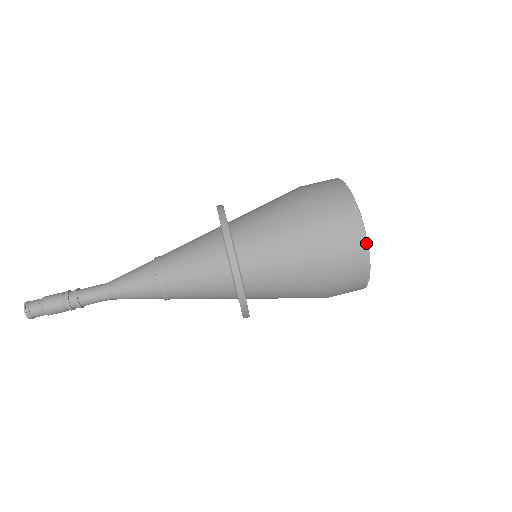
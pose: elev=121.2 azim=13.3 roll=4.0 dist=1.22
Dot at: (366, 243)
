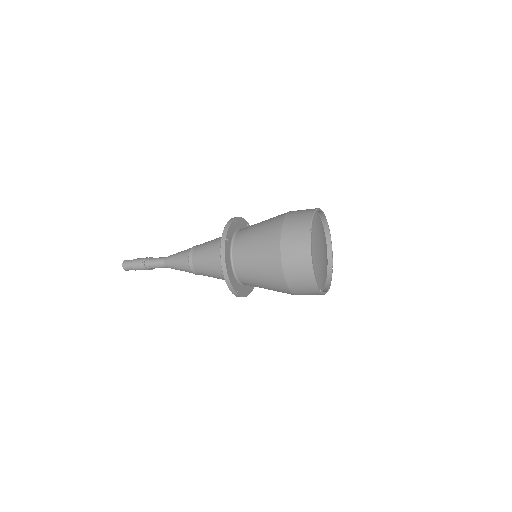
Dot at: (310, 228)
